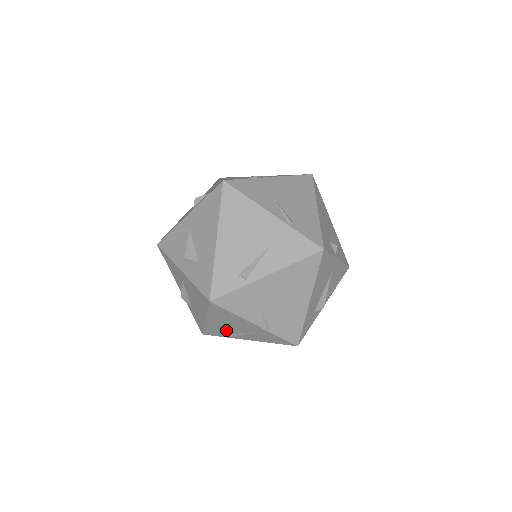
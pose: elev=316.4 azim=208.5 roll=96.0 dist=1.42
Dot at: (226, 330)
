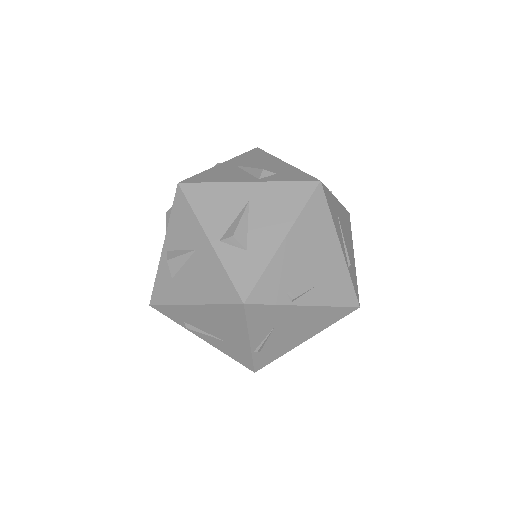
Dot at: occluded
